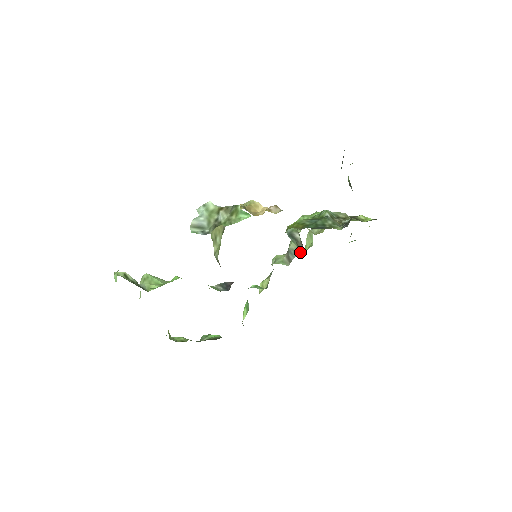
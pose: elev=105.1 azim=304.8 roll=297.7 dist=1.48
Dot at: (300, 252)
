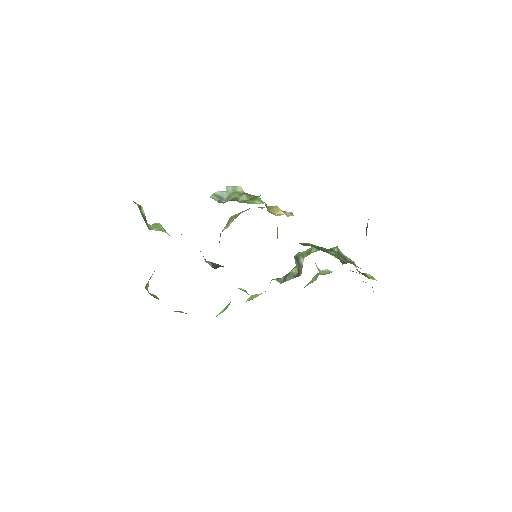
Dot at: (297, 276)
